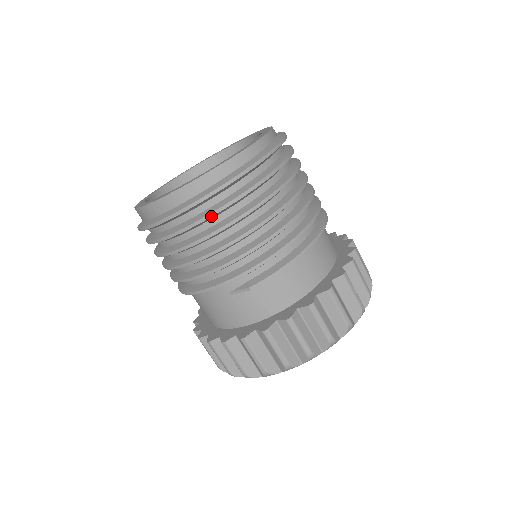
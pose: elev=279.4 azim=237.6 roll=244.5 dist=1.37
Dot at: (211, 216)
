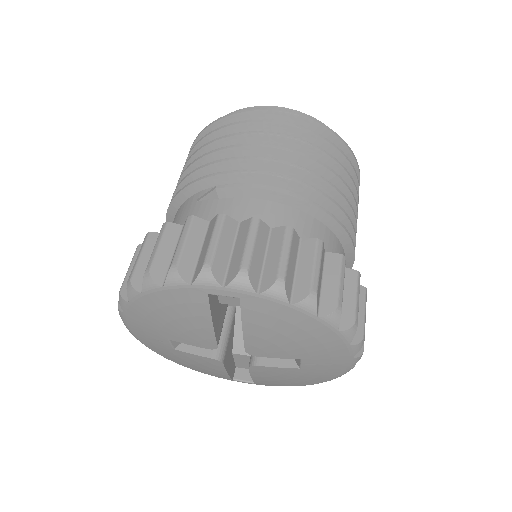
Dot at: (240, 123)
